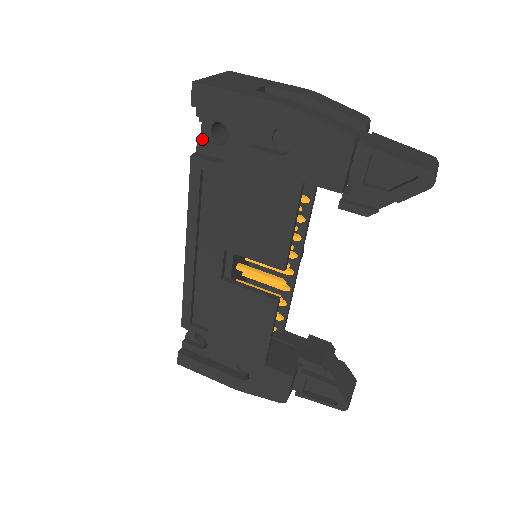
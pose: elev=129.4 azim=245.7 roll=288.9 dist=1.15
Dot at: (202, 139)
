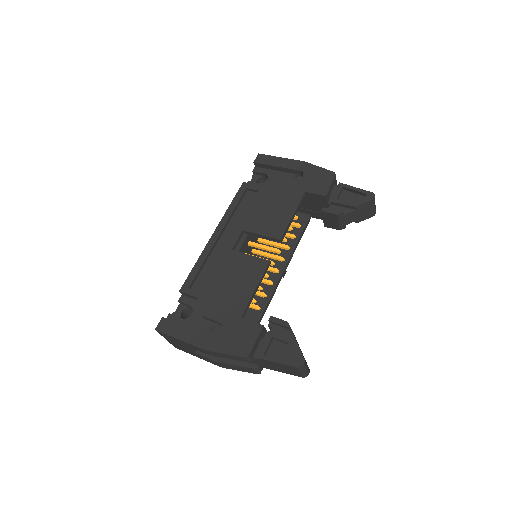
Dot at: occluded
